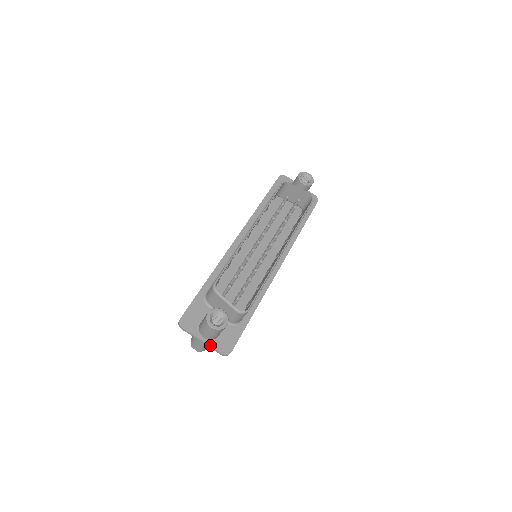
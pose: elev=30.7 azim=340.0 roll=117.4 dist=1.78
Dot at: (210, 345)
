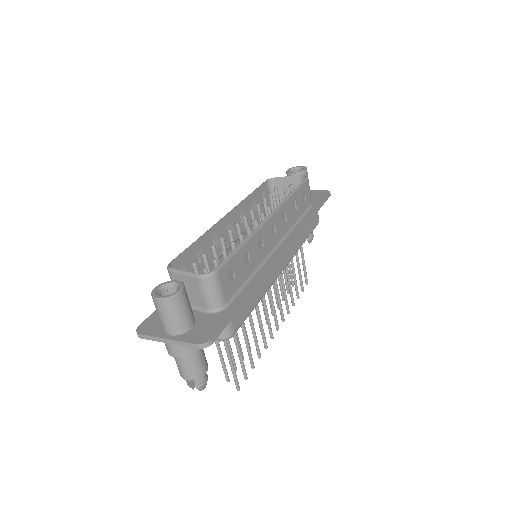
Dot at: (178, 340)
